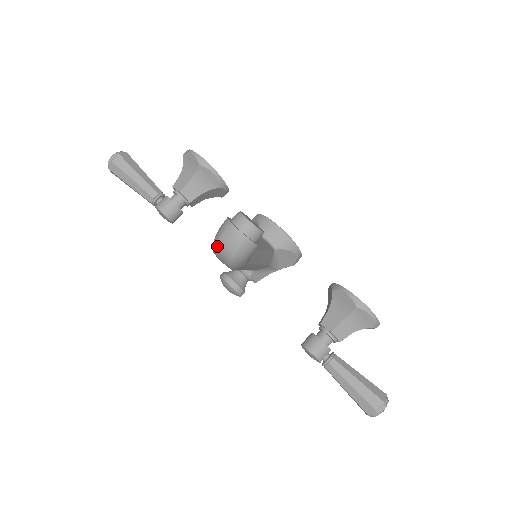
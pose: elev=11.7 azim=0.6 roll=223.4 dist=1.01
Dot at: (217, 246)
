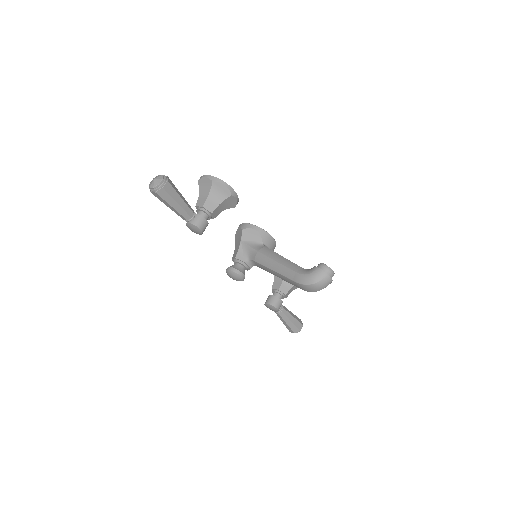
Dot at: (315, 285)
